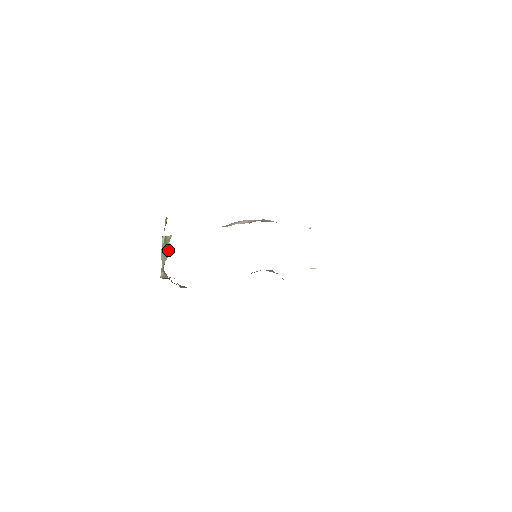
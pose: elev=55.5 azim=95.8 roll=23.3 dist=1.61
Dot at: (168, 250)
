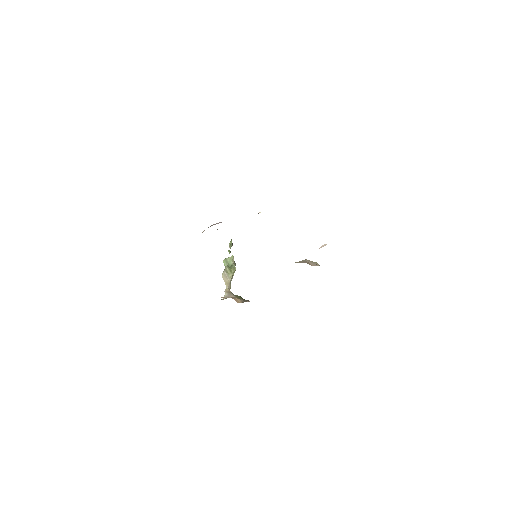
Dot at: (231, 270)
